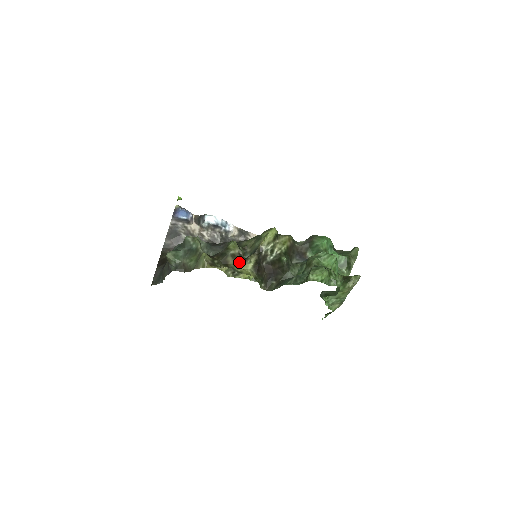
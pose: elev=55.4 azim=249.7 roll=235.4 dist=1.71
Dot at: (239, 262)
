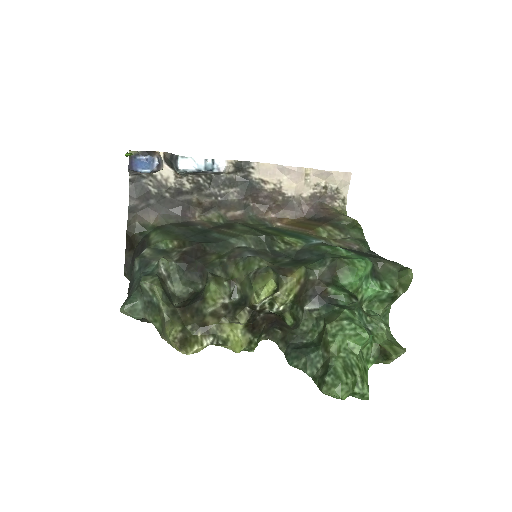
Dot at: (224, 320)
